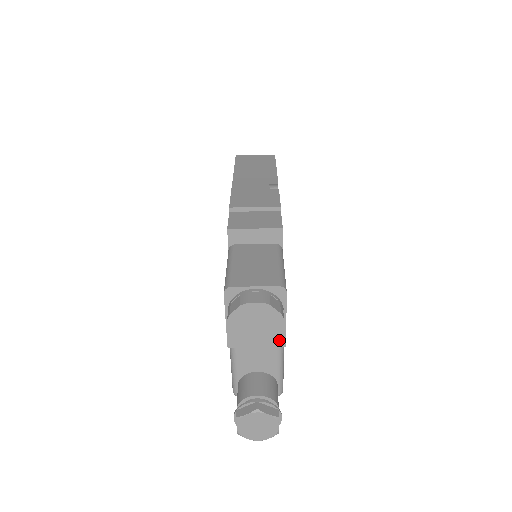
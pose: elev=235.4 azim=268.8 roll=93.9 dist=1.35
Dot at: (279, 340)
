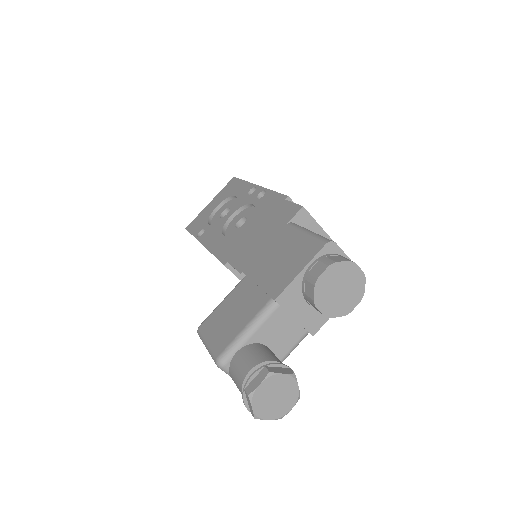
Dot at: (316, 325)
